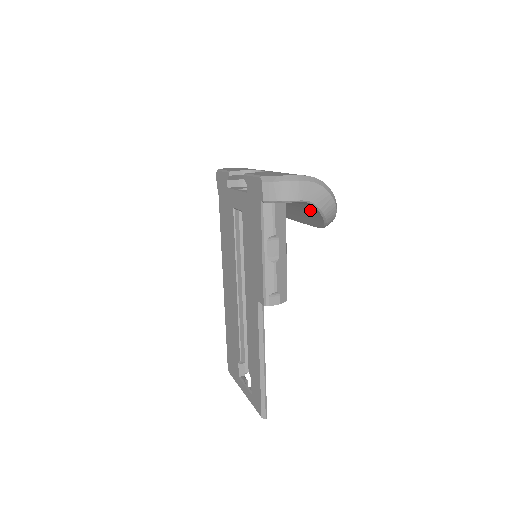
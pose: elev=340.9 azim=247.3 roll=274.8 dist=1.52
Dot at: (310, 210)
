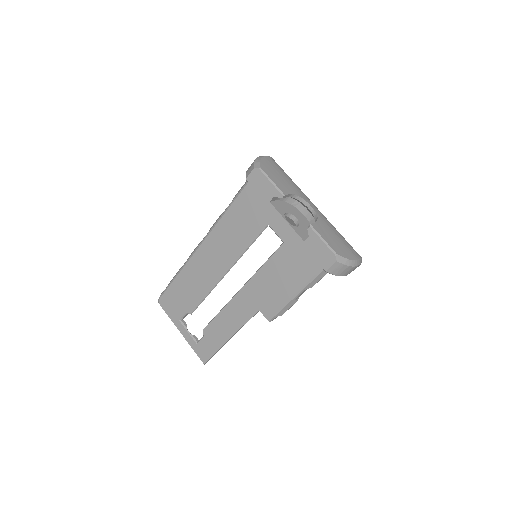
Dot at: occluded
